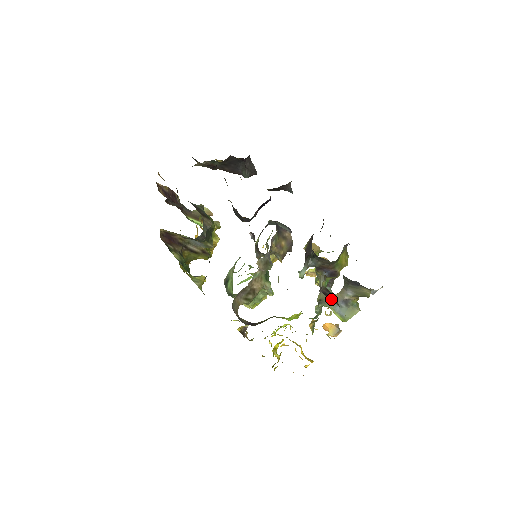
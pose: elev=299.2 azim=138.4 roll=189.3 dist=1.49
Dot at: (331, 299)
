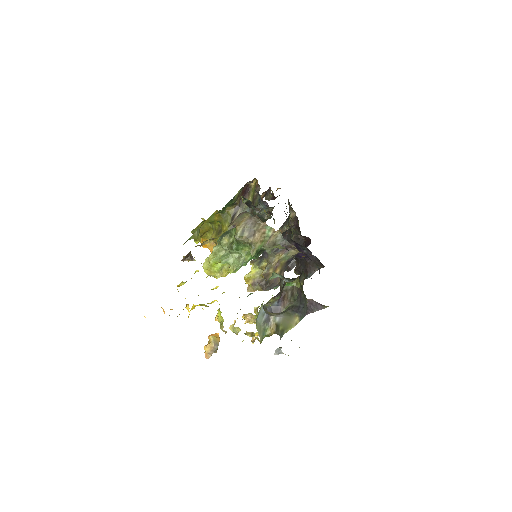
Dot at: occluded
